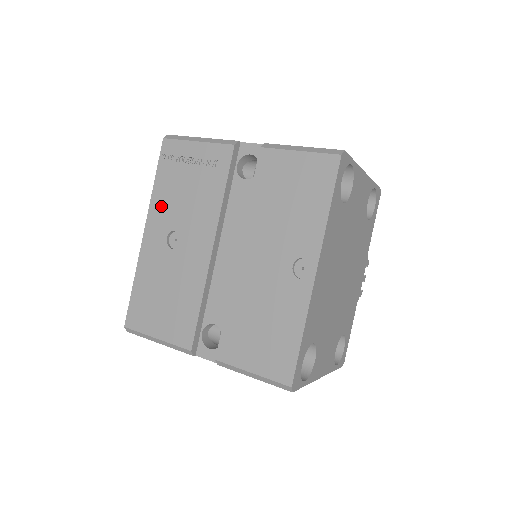
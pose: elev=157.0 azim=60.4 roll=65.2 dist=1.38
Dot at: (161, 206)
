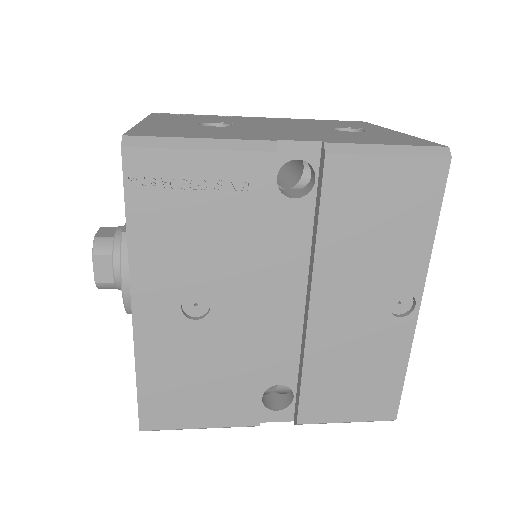
Dot at: (155, 264)
